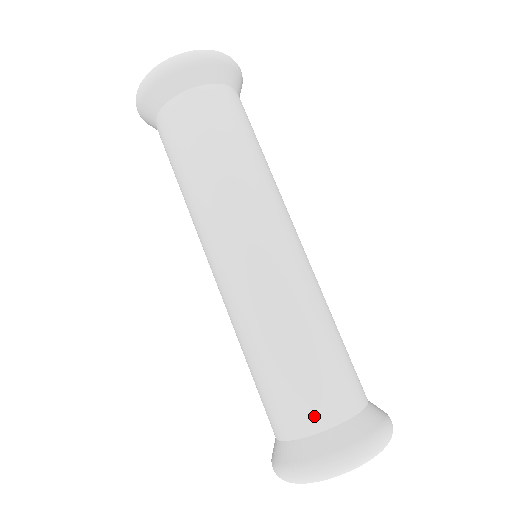
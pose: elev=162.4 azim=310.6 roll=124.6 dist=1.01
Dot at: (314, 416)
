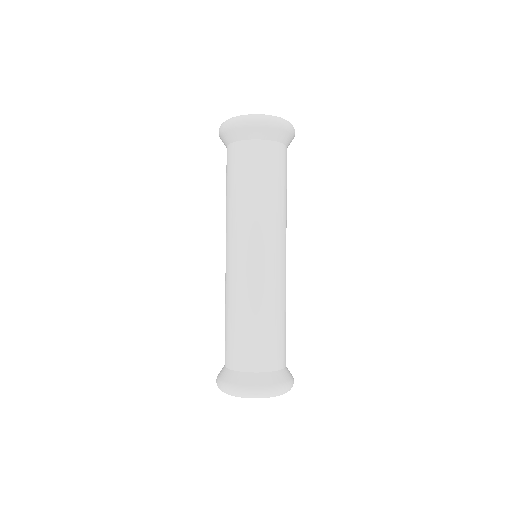
Dot at: (228, 359)
